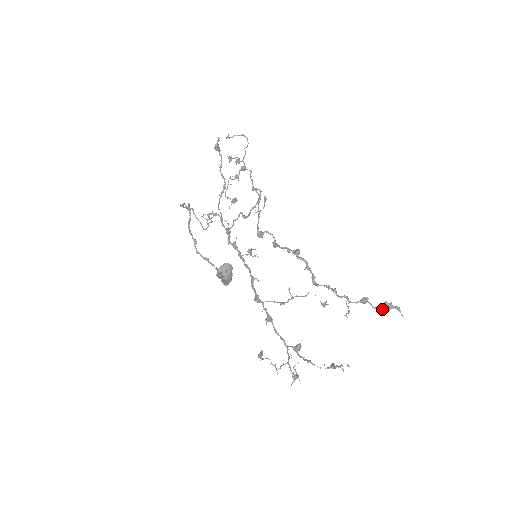
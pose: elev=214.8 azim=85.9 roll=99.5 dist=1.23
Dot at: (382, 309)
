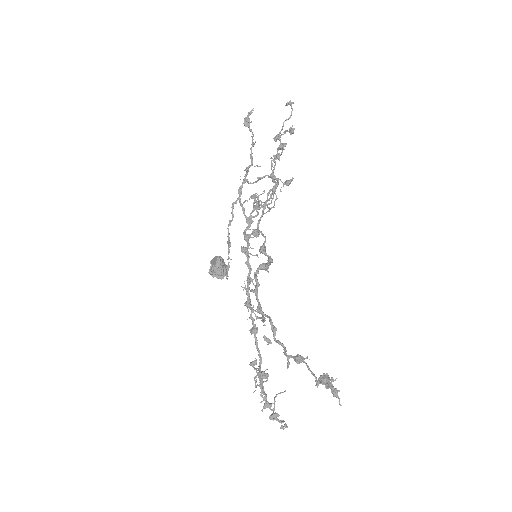
Dot at: (320, 381)
